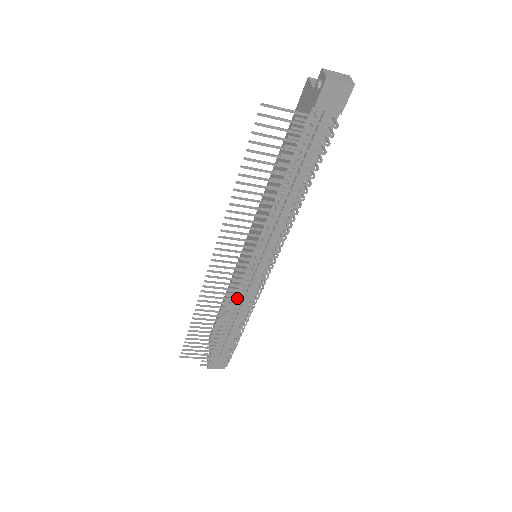
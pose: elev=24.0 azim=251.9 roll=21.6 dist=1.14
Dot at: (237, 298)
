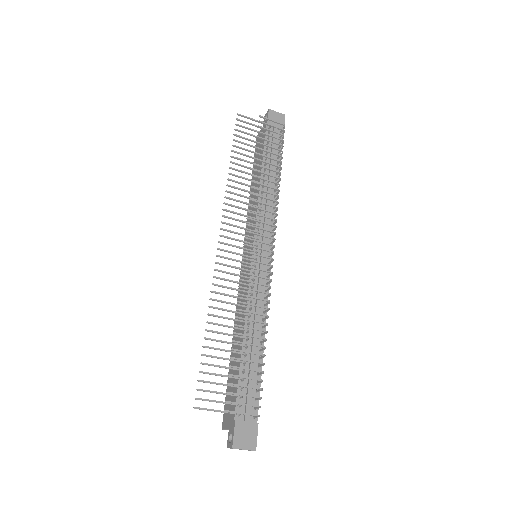
Dot at: occluded
